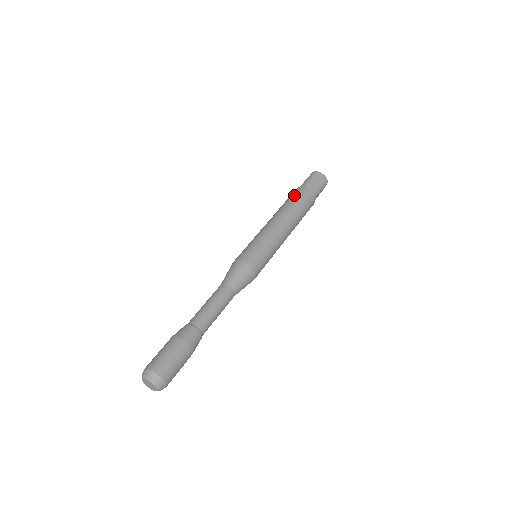
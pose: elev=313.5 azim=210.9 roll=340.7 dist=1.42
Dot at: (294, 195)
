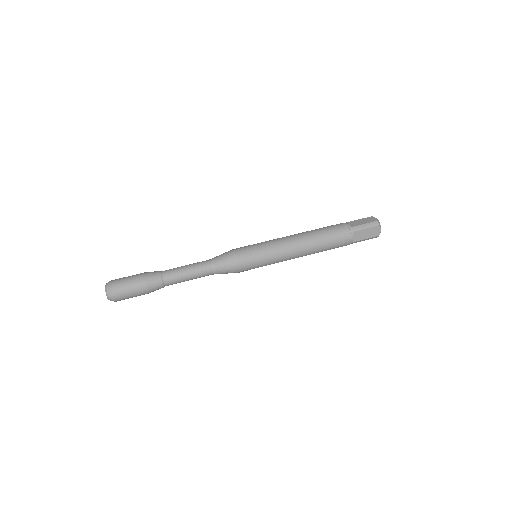
Dot at: (336, 234)
